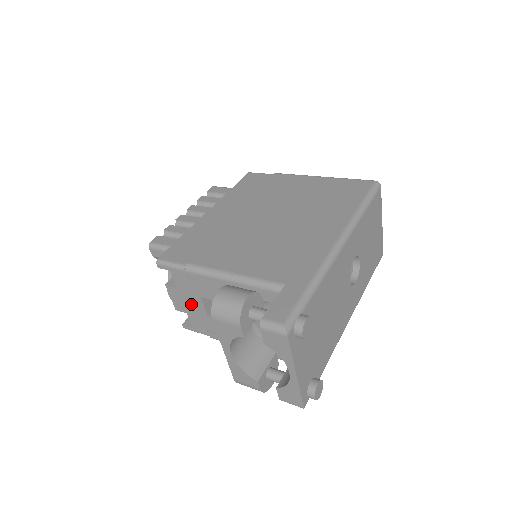
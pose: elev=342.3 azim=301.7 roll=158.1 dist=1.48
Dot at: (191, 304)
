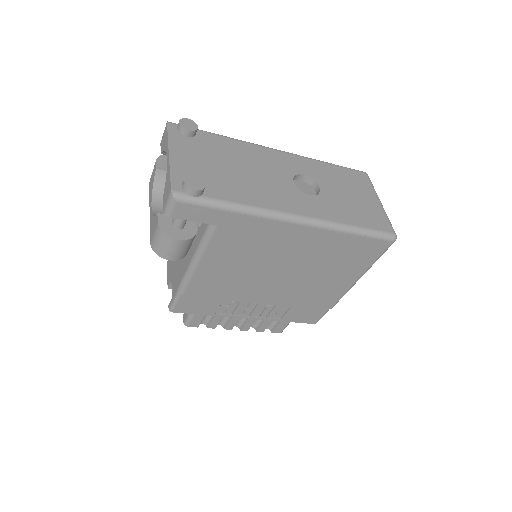
Dot at: (173, 262)
